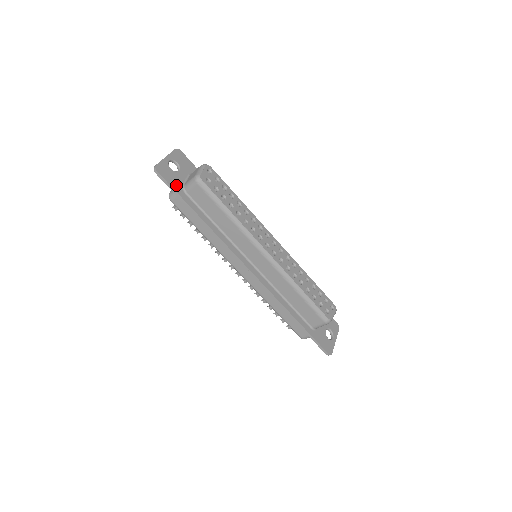
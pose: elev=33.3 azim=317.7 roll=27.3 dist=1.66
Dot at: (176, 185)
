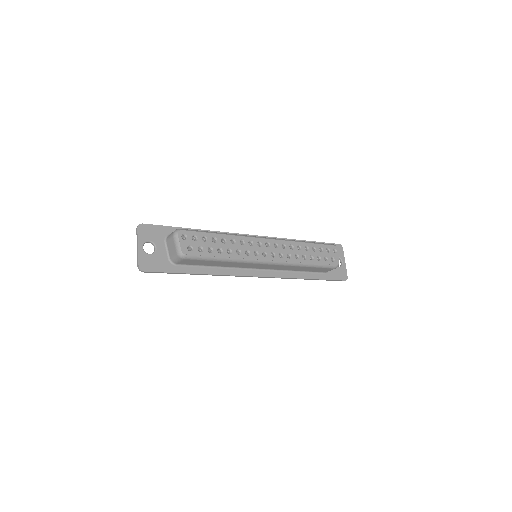
Dot at: (165, 266)
